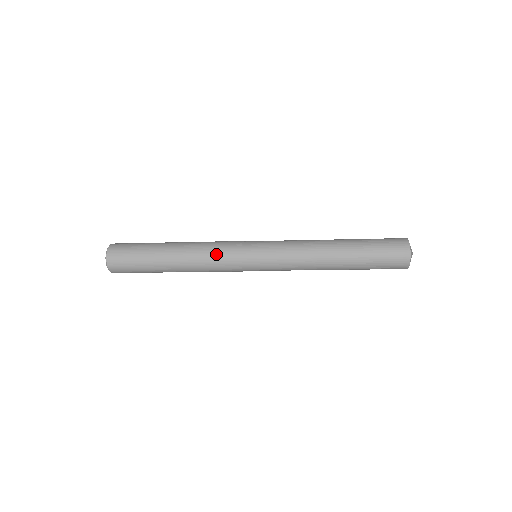
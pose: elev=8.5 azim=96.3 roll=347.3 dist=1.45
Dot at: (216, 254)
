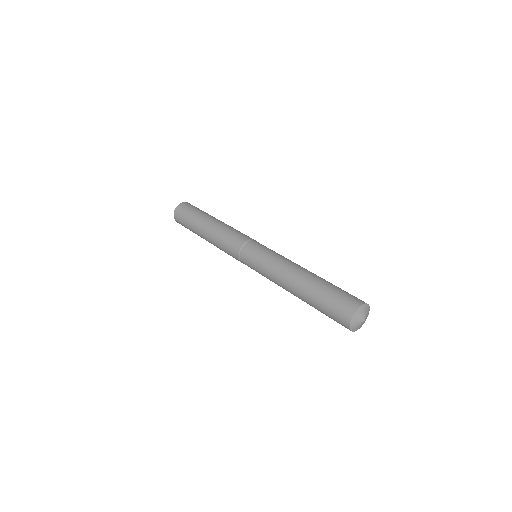
Dot at: (230, 236)
